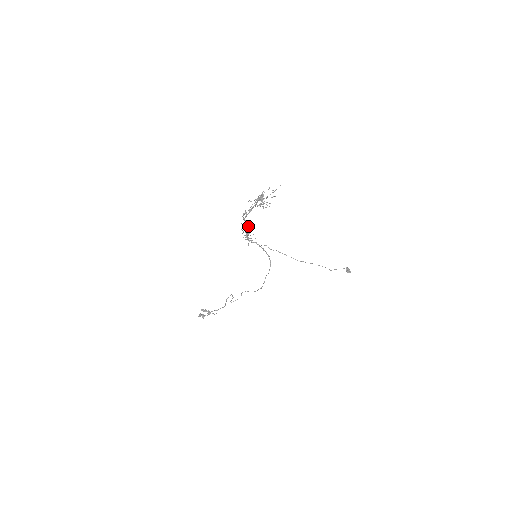
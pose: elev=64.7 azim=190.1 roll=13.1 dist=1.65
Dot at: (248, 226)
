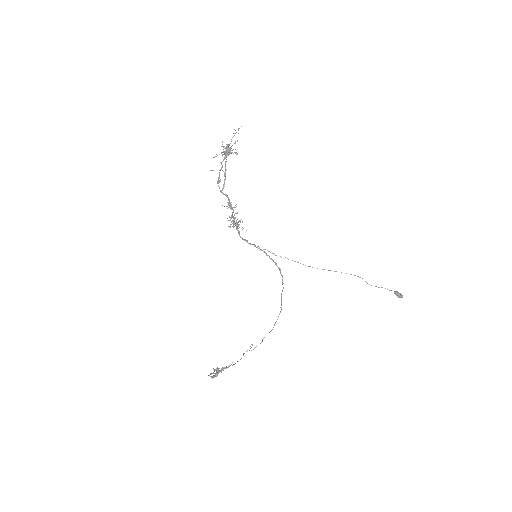
Dot at: (231, 205)
